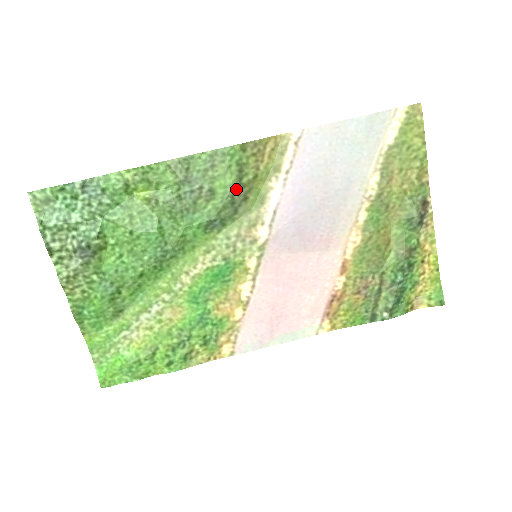
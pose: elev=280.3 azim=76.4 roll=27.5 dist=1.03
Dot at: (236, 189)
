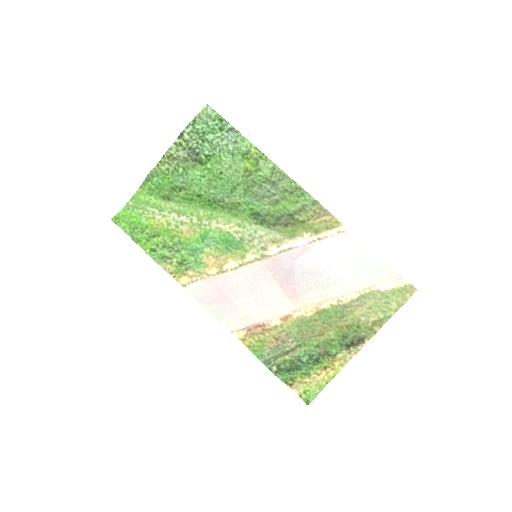
Dot at: (288, 215)
